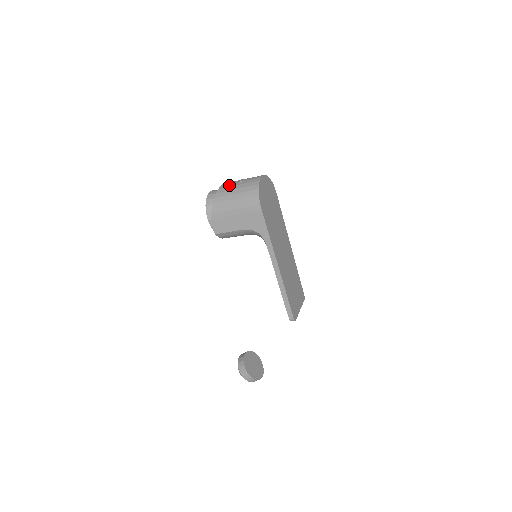
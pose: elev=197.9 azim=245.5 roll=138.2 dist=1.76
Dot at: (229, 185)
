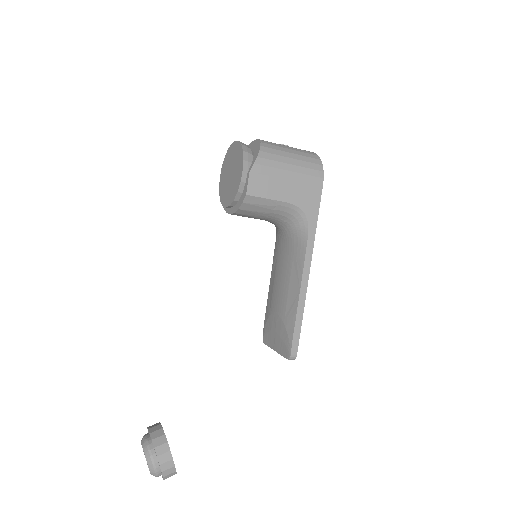
Dot at: occluded
